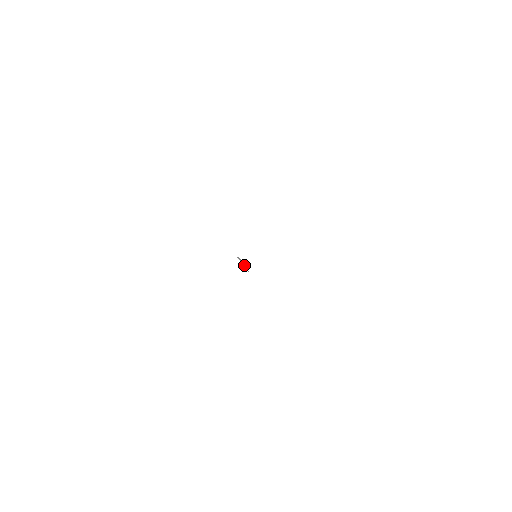
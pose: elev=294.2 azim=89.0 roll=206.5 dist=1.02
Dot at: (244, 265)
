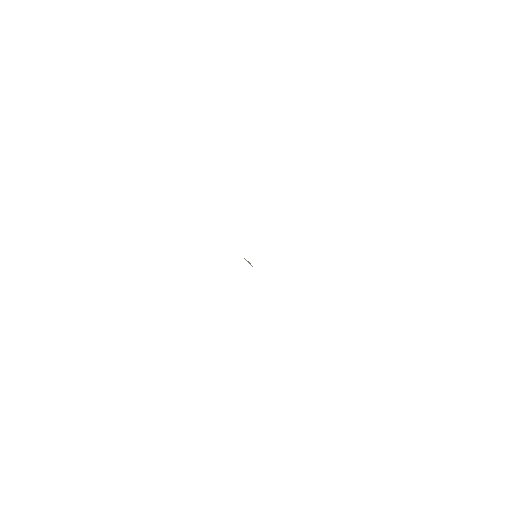
Dot at: (249, 263)
